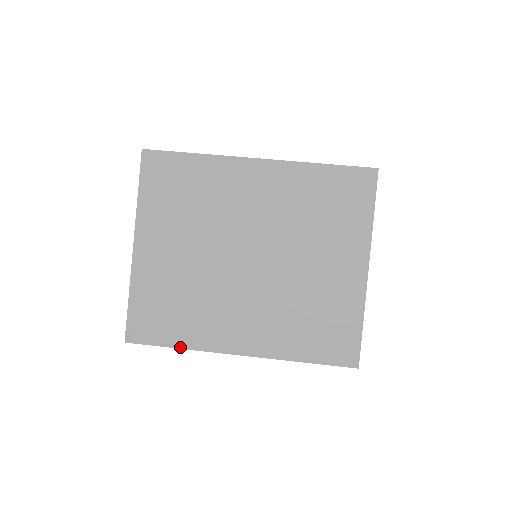
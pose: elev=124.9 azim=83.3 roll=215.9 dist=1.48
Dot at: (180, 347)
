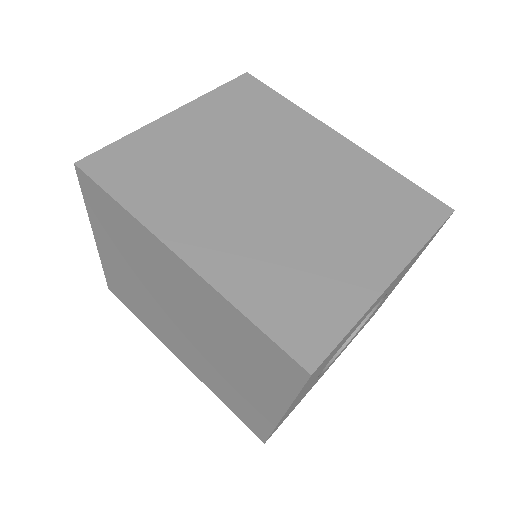
Dot at: (124, 205)
